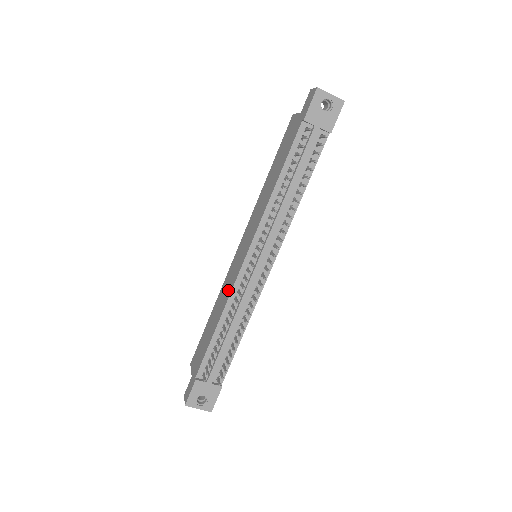
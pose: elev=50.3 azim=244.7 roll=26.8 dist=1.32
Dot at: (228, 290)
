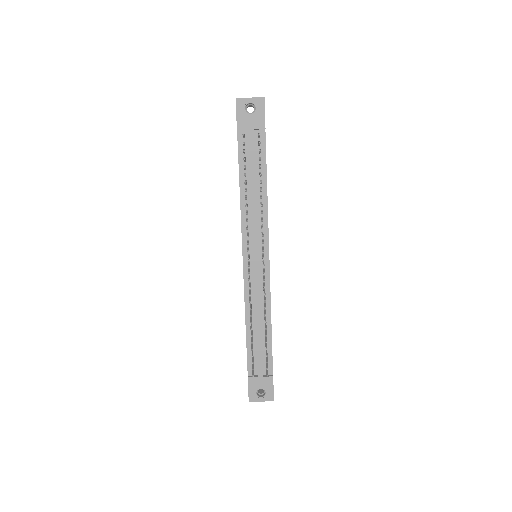
Dot at: occluded
